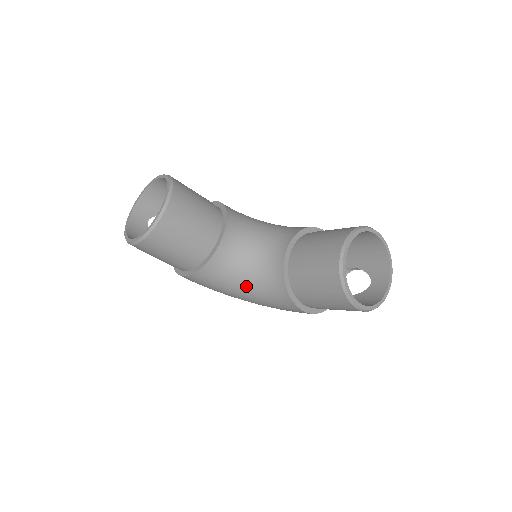
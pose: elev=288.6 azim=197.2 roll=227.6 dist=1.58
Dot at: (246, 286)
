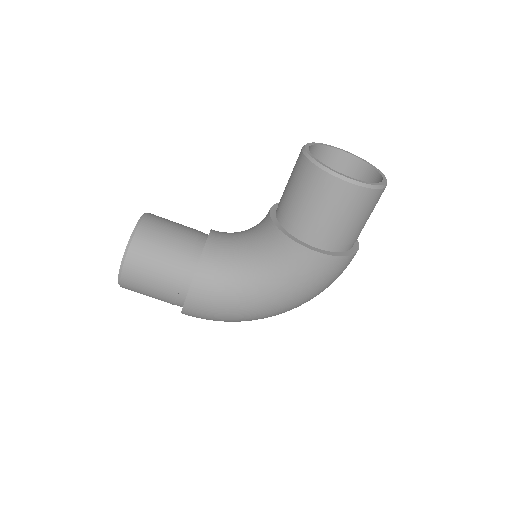
Dot at: (250, 270)
